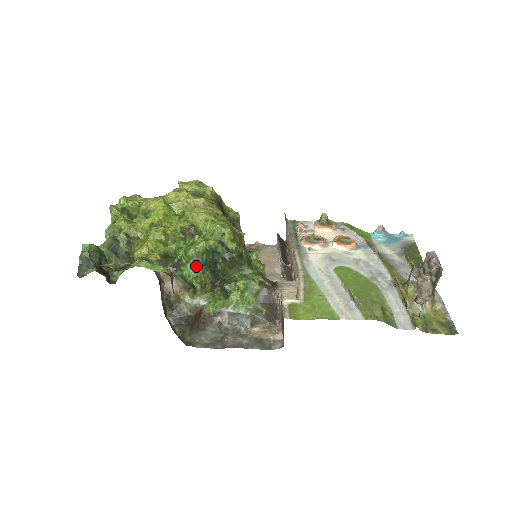
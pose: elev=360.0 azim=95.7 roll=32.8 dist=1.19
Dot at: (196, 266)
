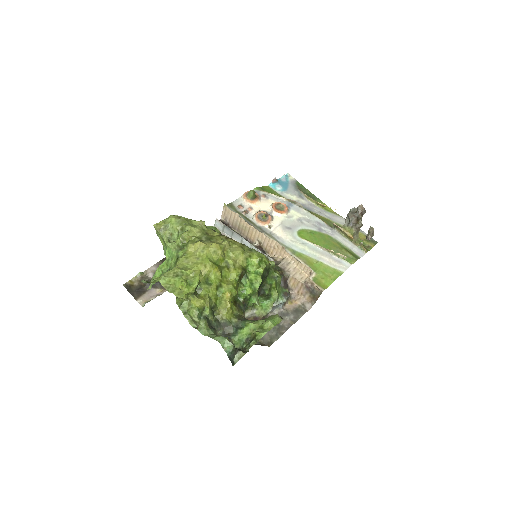
Dot at: (256, 295)
